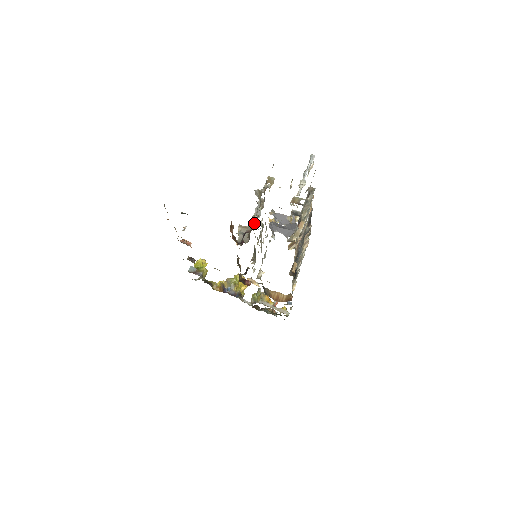
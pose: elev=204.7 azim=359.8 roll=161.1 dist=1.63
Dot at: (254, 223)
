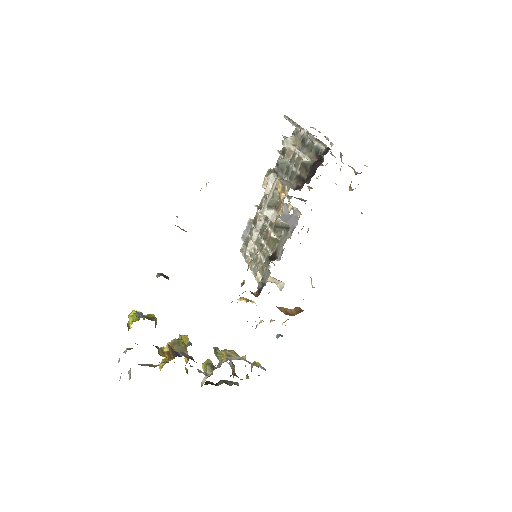
Dot at: occluded
